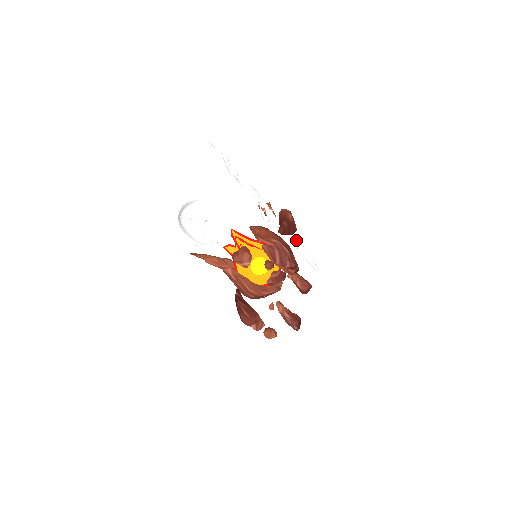
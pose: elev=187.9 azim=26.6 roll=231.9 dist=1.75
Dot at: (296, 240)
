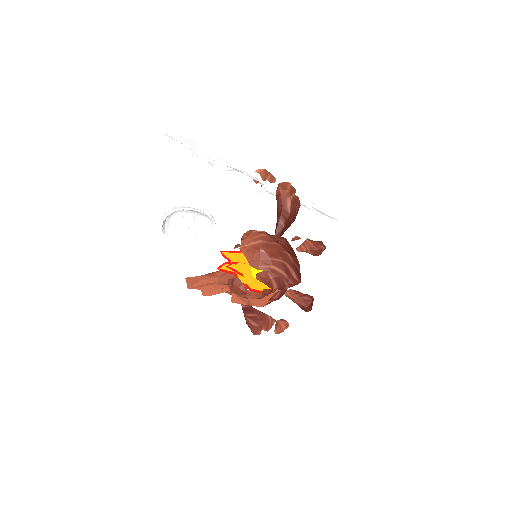
Dot at: (303, 203)
